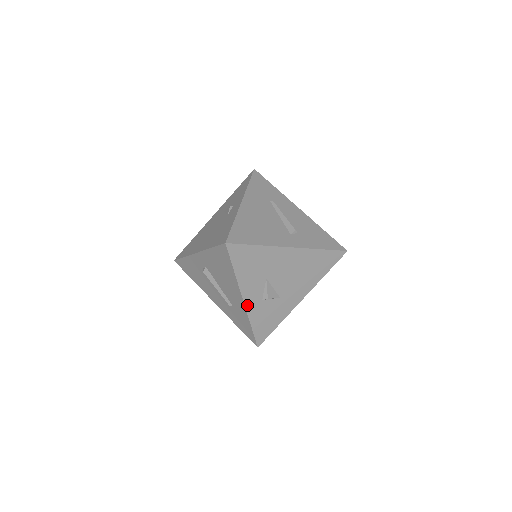
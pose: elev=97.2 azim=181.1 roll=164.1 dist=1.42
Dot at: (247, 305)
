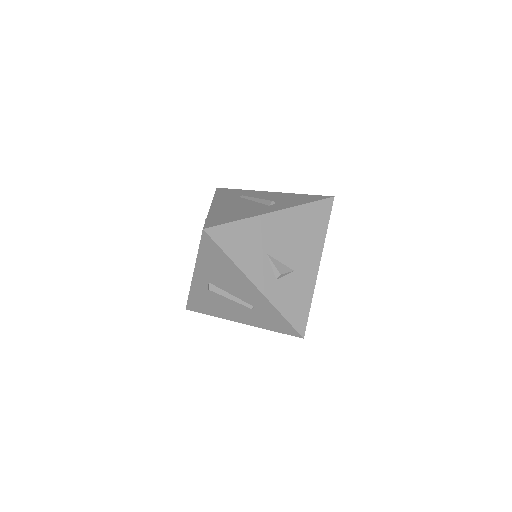
Dot at: (263, 291)
